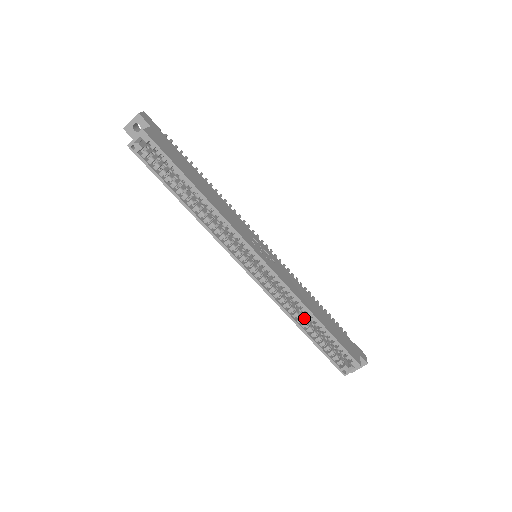
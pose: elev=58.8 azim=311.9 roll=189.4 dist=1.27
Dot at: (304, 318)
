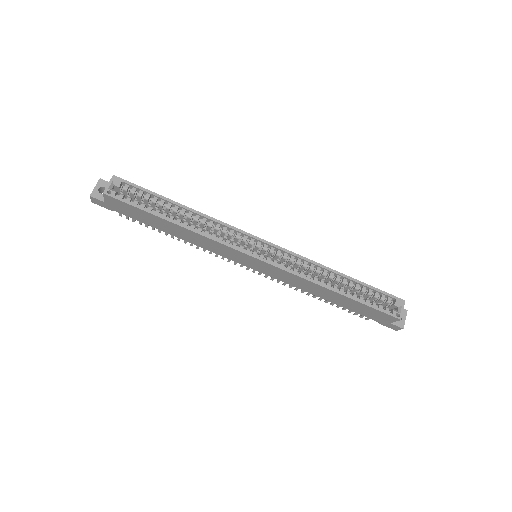
Dot at: (330, 285)
